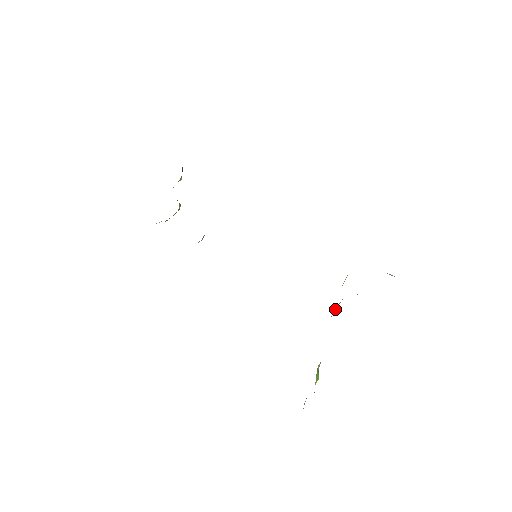
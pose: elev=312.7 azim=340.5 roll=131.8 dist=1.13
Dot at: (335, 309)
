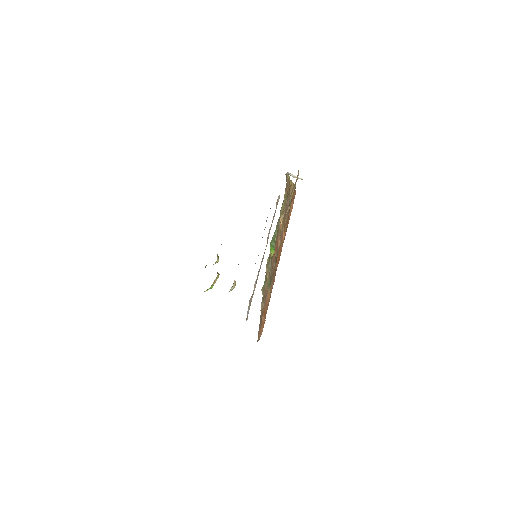
Dot at: (282, 220)
